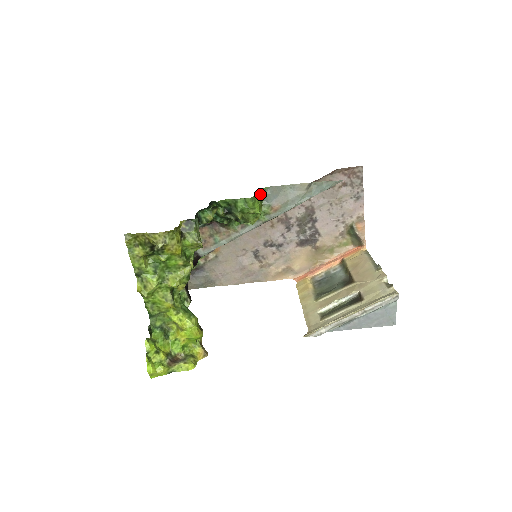
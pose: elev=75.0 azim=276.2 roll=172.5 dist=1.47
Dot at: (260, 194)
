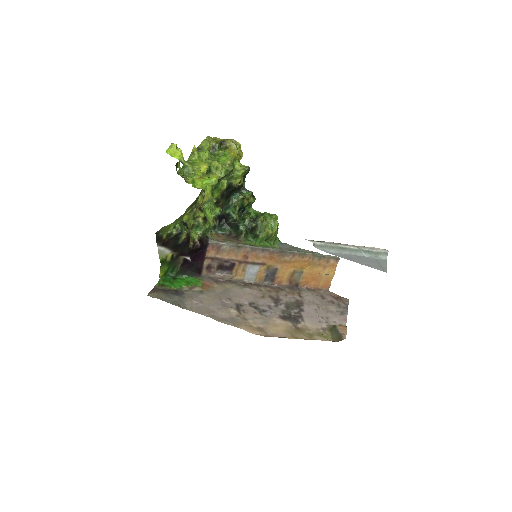
Dot at: occluded
